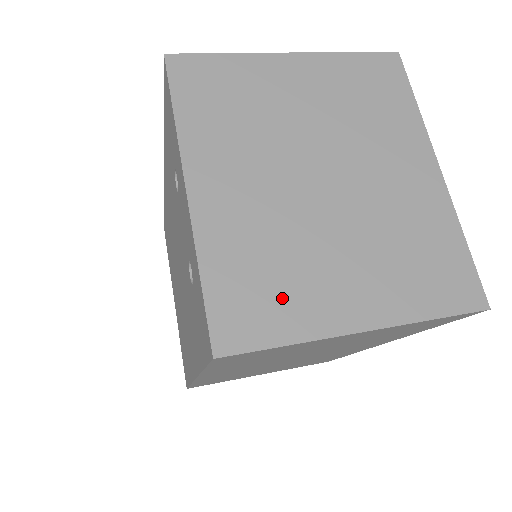
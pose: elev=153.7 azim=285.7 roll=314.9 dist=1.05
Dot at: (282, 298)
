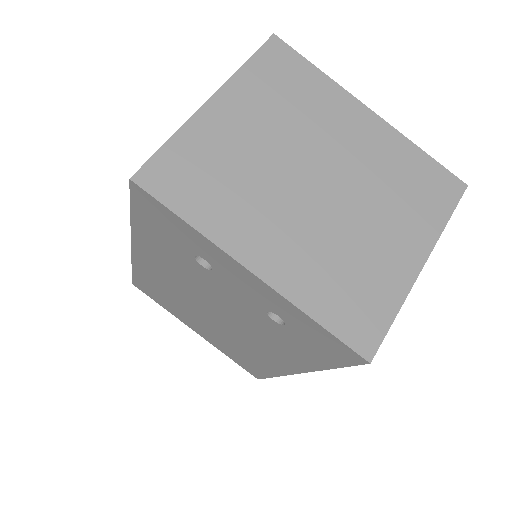
Dot at: (369, 289)
